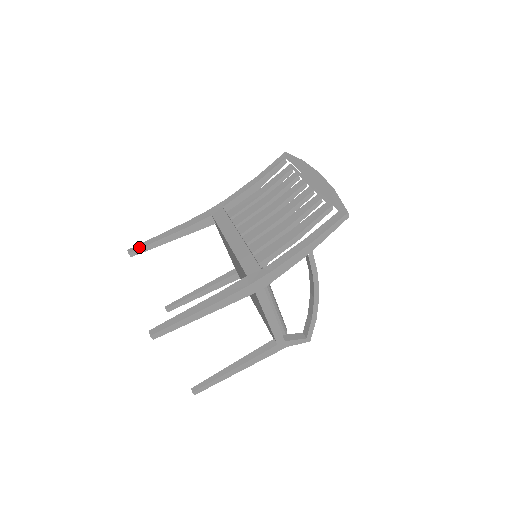
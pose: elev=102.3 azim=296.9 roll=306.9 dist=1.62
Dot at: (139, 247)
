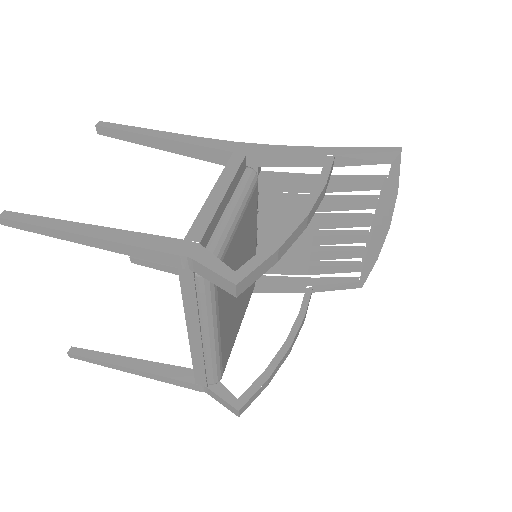
Dot at: occluded
